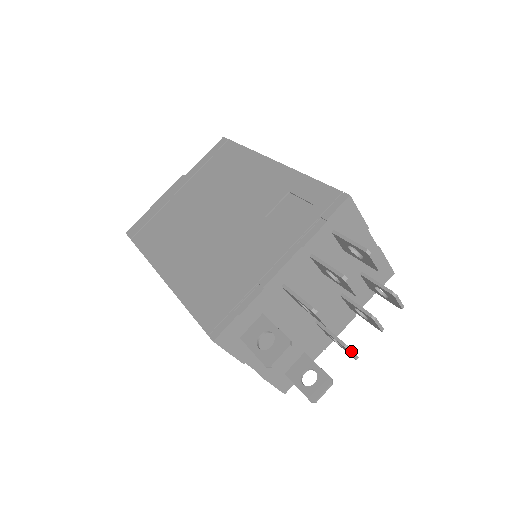
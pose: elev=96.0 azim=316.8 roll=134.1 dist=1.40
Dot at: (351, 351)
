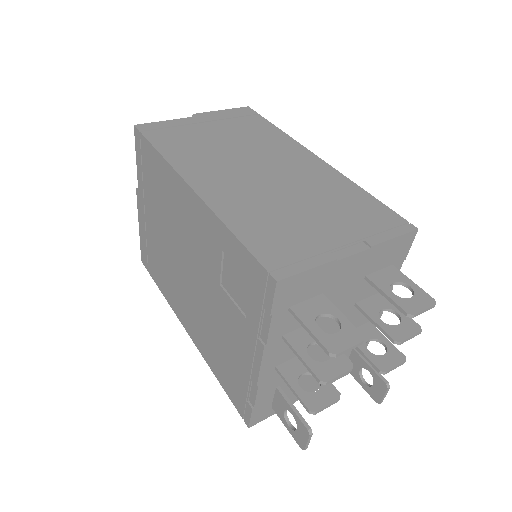
Dot at: (390, 370)
